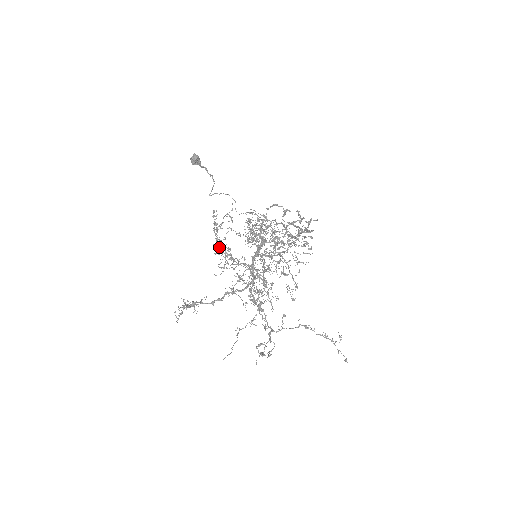
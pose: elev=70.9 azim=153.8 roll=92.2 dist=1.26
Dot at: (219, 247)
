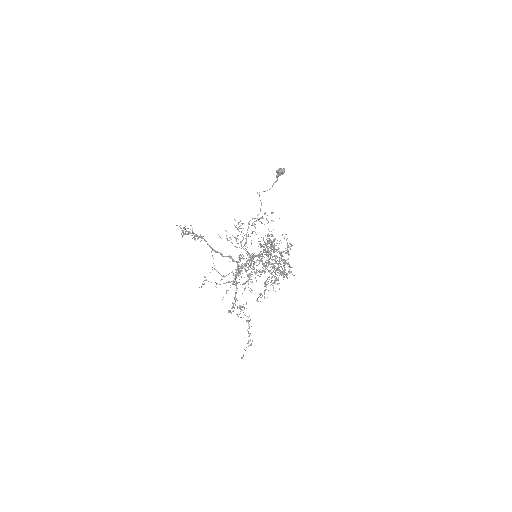
Dot at: occluded
